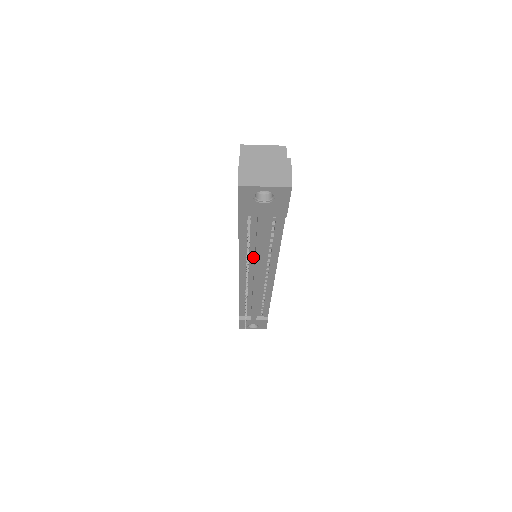
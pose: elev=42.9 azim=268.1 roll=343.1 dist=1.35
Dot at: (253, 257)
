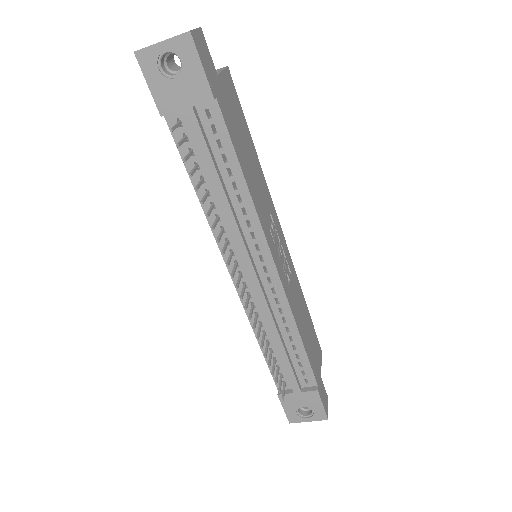
Dot at: (226, 221)
